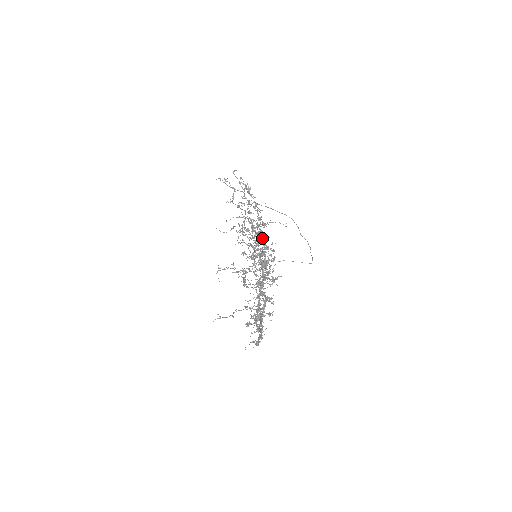
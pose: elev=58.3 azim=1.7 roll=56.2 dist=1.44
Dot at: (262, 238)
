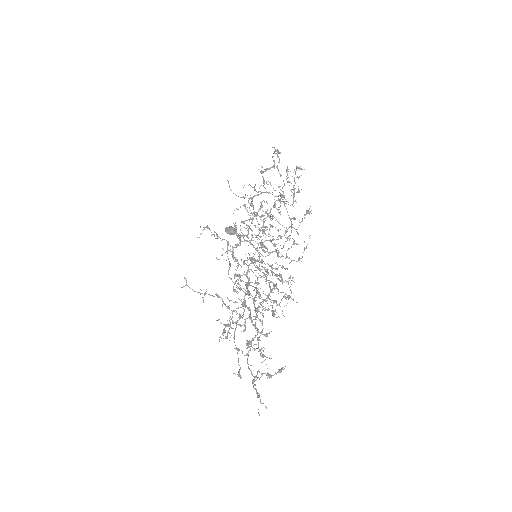
Dot at: occluded
